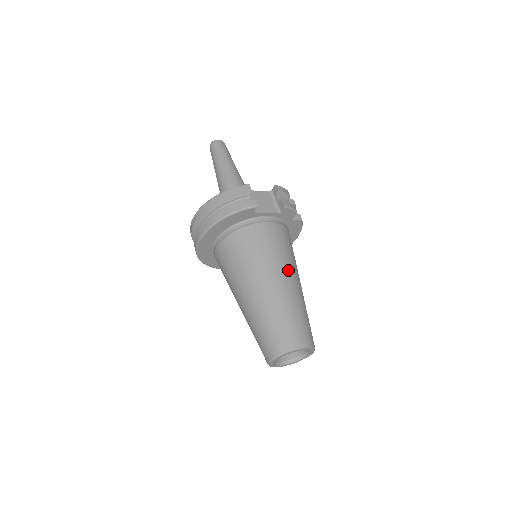
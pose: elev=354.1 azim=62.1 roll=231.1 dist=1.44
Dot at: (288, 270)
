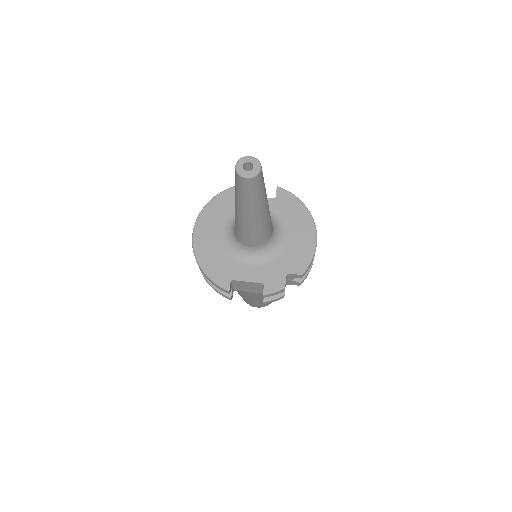
Dot at: (261, 298)
